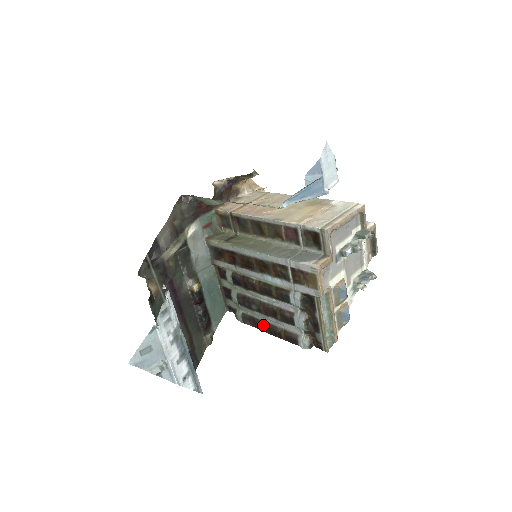
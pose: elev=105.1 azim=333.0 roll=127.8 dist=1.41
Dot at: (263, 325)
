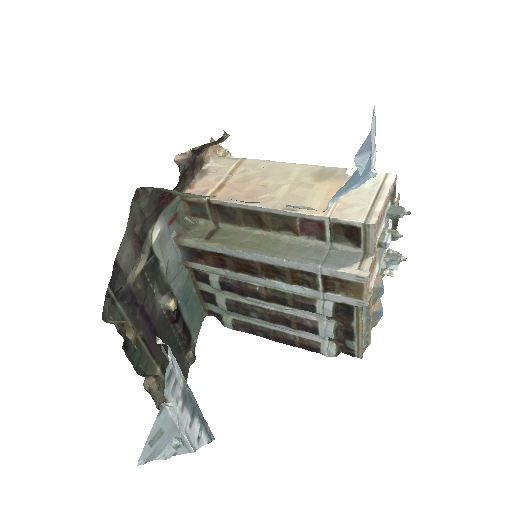
Dot at: (266, 332)
